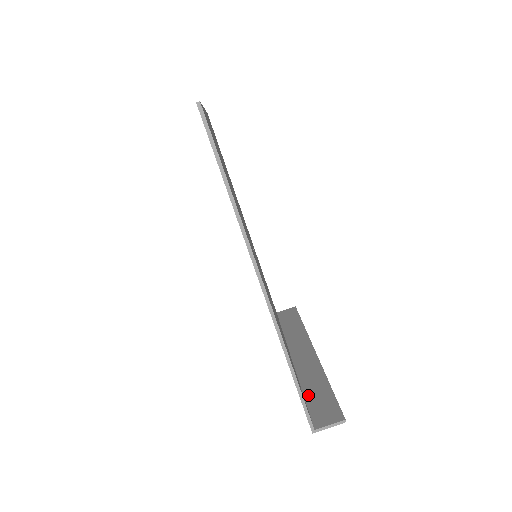
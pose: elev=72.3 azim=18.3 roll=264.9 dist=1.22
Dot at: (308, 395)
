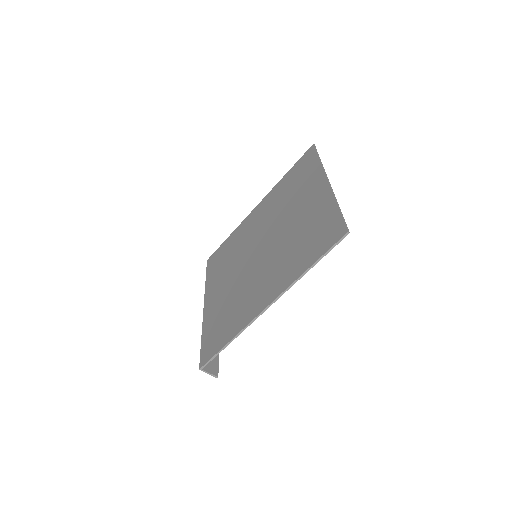
Dot at: occluded
